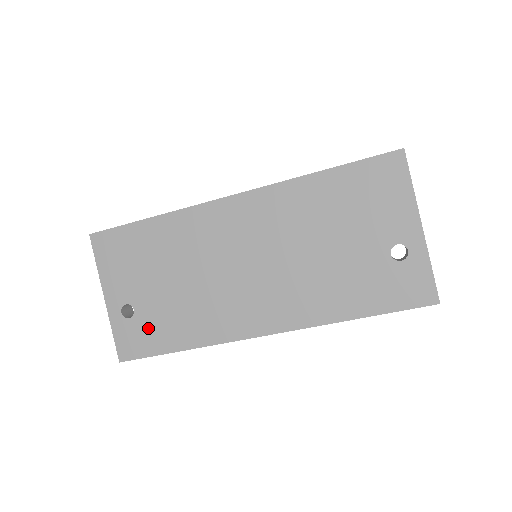
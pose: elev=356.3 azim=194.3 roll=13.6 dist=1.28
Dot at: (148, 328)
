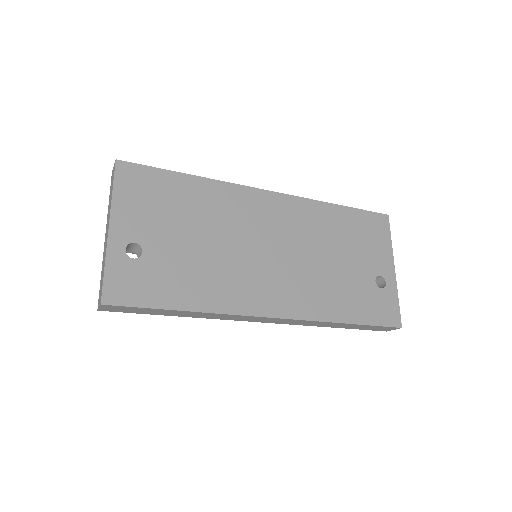
Dot at: (153, 276)
